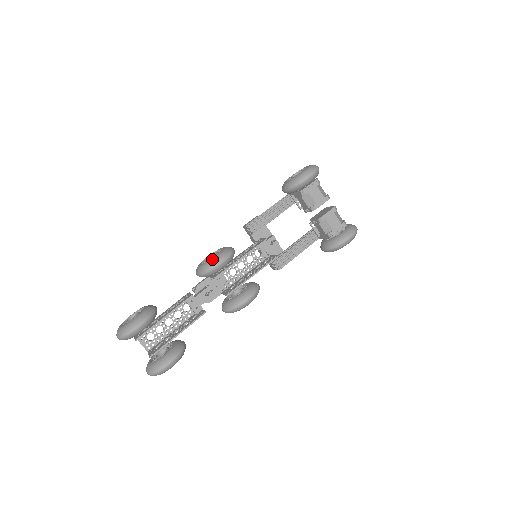
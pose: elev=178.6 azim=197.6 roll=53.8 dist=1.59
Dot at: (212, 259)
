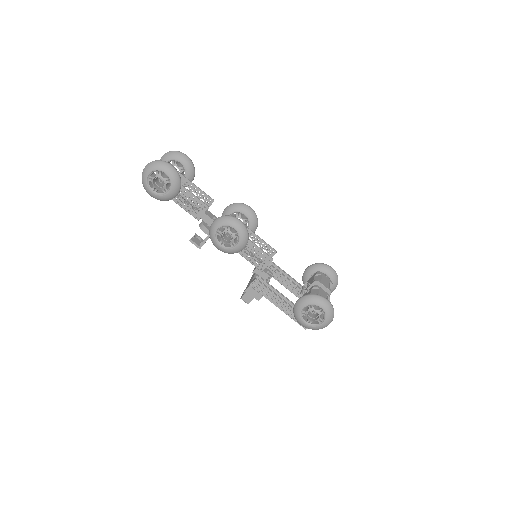
Dot at: occluded
